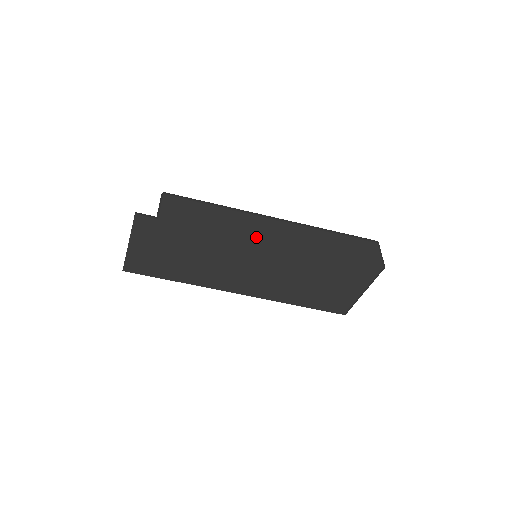
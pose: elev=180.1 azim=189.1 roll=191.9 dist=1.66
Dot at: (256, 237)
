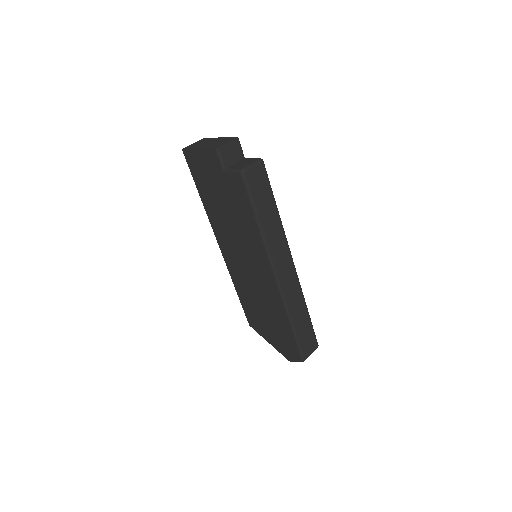
Dot at: (256, 261)
